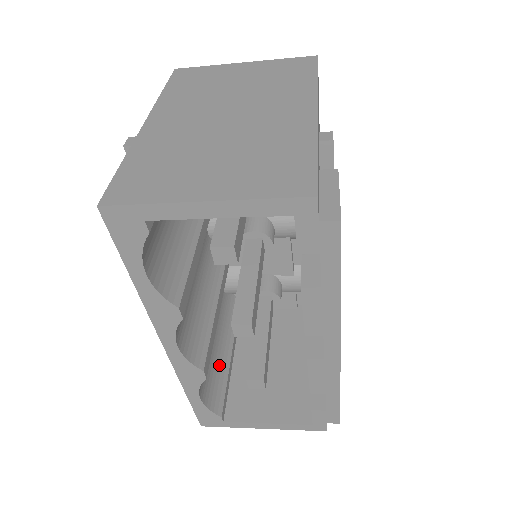
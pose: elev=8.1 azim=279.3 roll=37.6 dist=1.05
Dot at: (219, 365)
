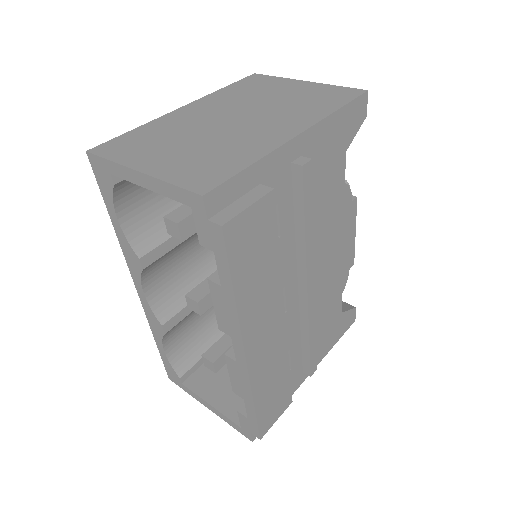
Dot at: (205, 338)
